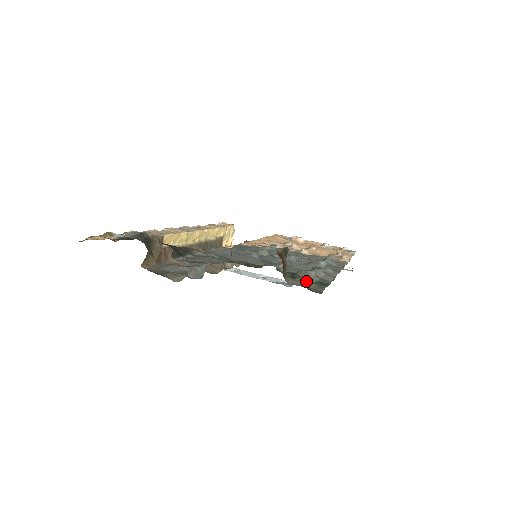
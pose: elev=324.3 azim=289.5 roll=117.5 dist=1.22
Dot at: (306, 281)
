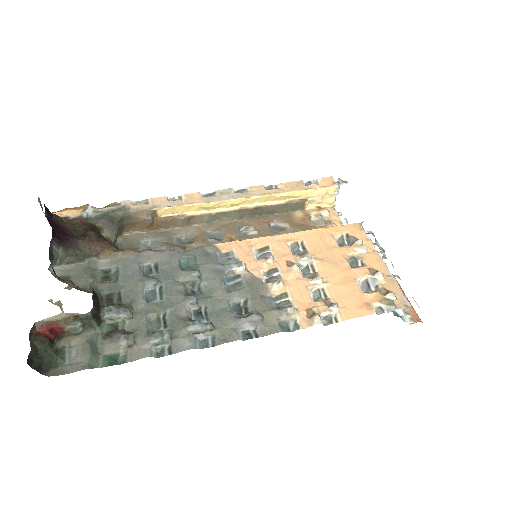
Dot at: (88, 351)
